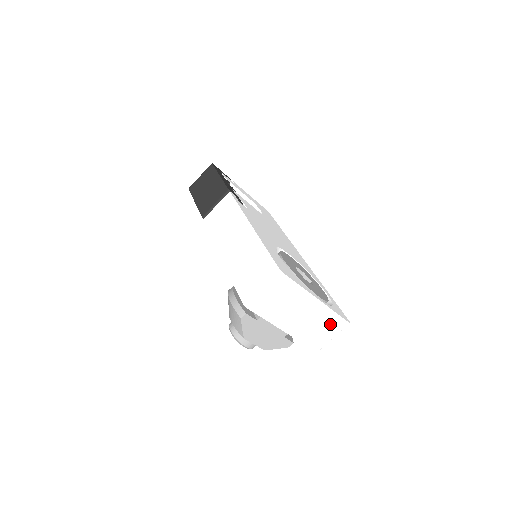
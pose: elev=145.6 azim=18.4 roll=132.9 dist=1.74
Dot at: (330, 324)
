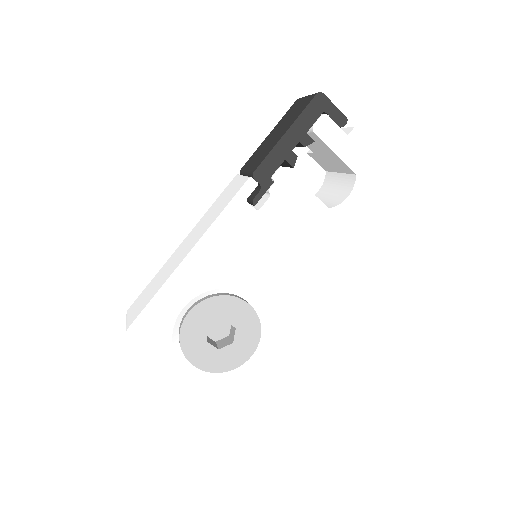
Dot at: occluded
